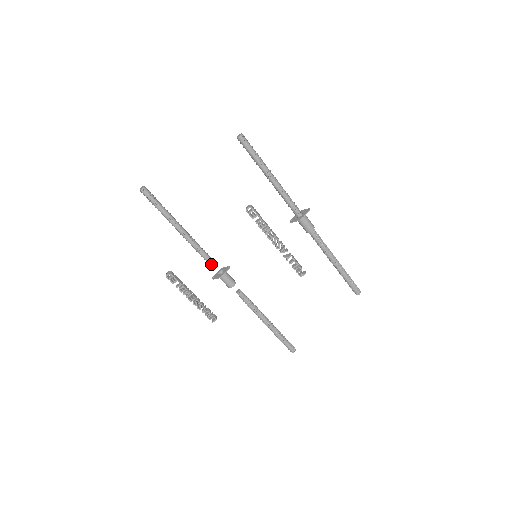
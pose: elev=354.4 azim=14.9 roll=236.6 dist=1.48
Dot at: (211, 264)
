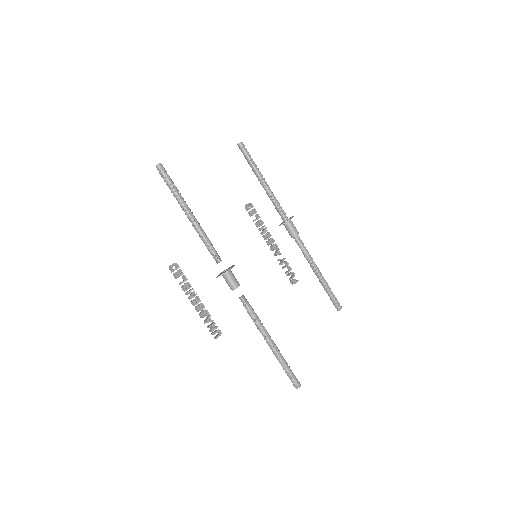
Dot at: (218, 257)
